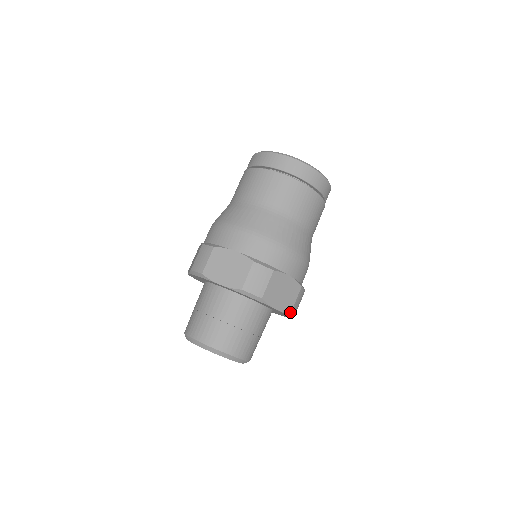
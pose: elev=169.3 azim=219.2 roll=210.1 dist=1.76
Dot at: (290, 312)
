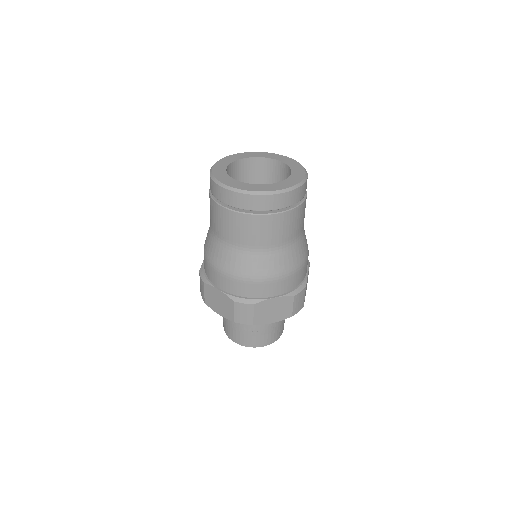
Dot at: occluded
